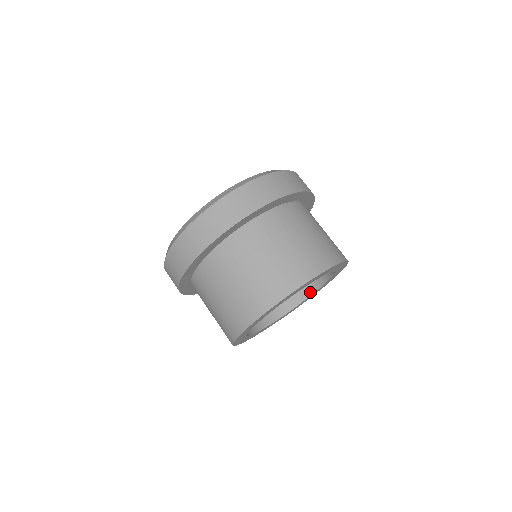
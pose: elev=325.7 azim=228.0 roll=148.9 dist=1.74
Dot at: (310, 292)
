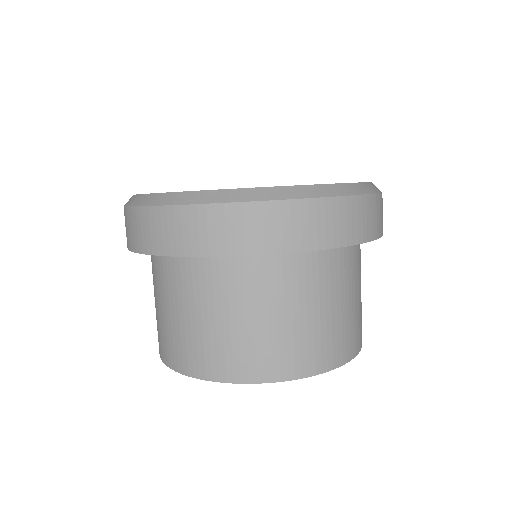
Dot at: occluded
